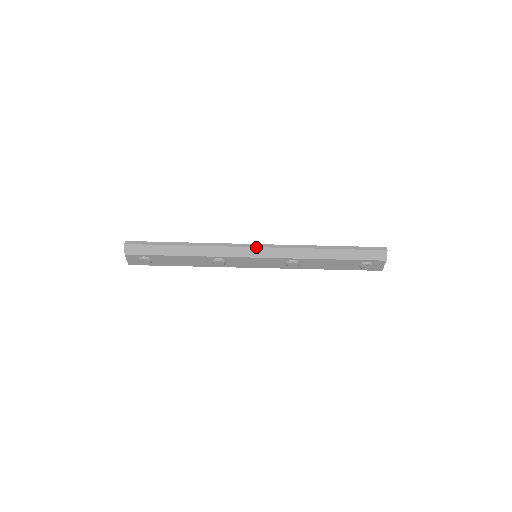
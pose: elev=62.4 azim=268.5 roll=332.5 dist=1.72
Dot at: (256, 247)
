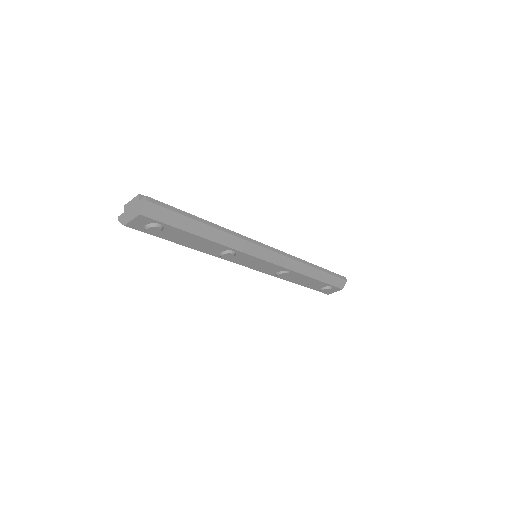
Dot at: (270, 250)
